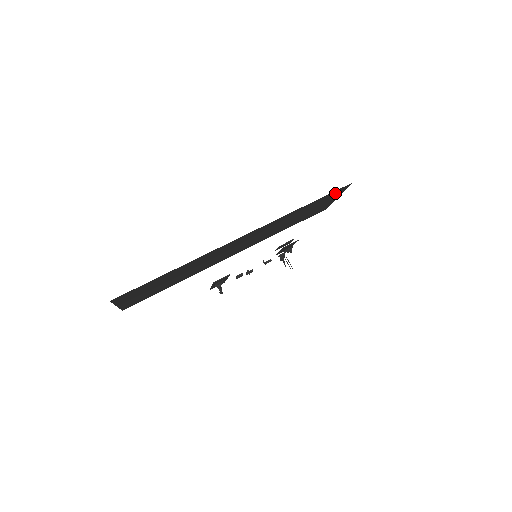
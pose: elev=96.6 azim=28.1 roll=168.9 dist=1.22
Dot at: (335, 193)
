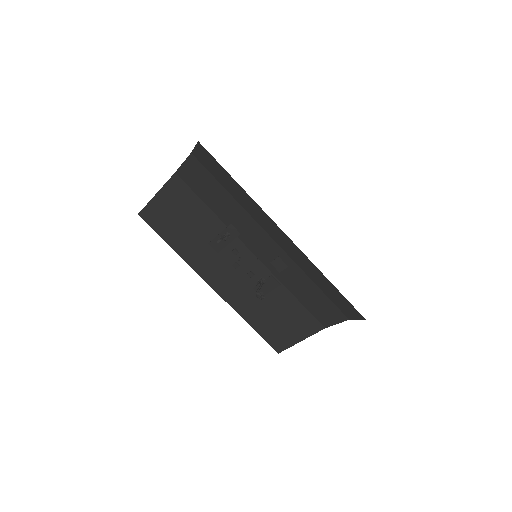
Dot at: (309, 324)
